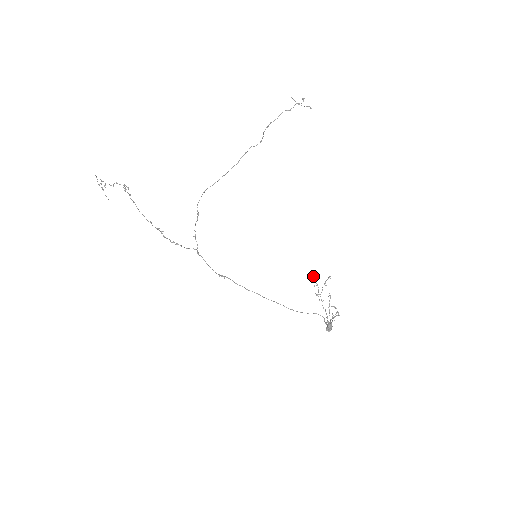
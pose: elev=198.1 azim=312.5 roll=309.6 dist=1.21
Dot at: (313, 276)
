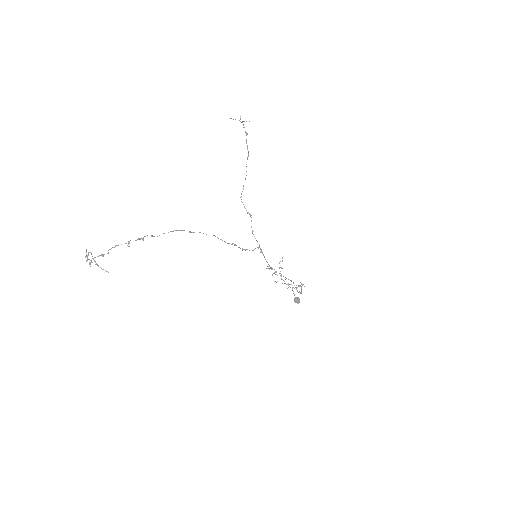
Dot at: occluded
